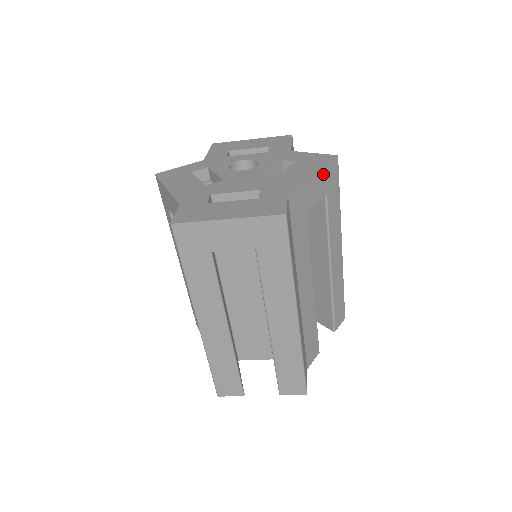
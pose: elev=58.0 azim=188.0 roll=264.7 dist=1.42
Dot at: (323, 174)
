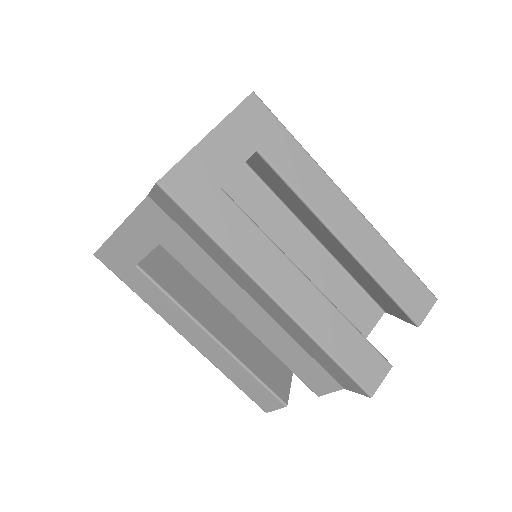
Dot at: occluded
